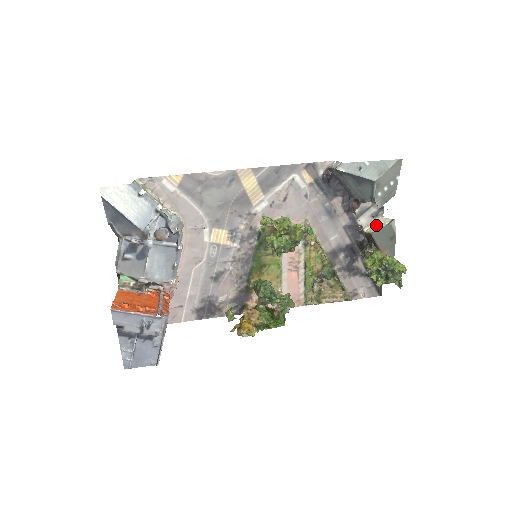
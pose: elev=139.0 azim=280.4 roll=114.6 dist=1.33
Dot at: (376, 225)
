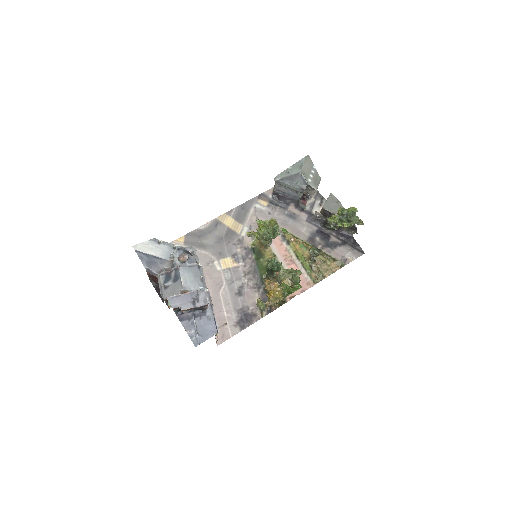
Dot at: occluded
